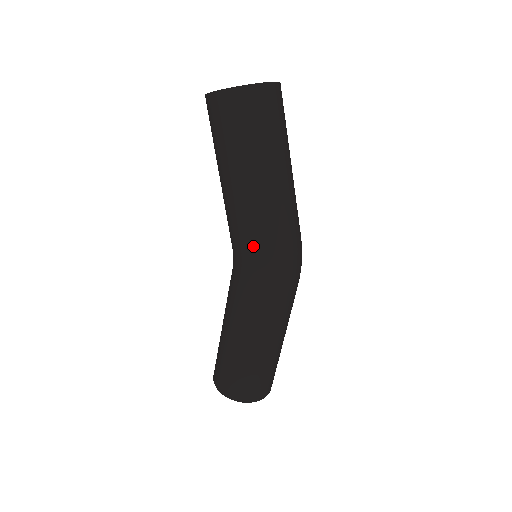
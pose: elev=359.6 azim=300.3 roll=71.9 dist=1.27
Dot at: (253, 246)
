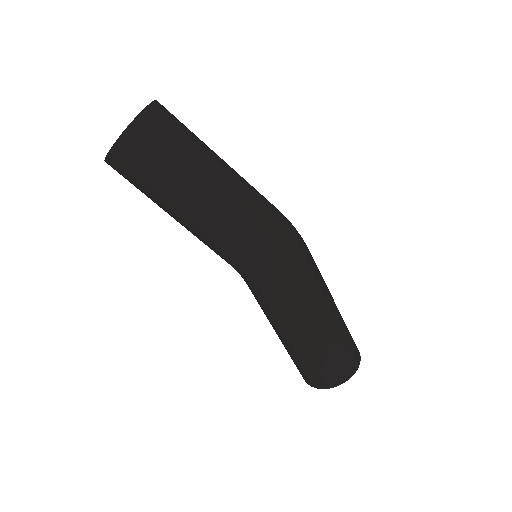
Dot at: (245, 251)
